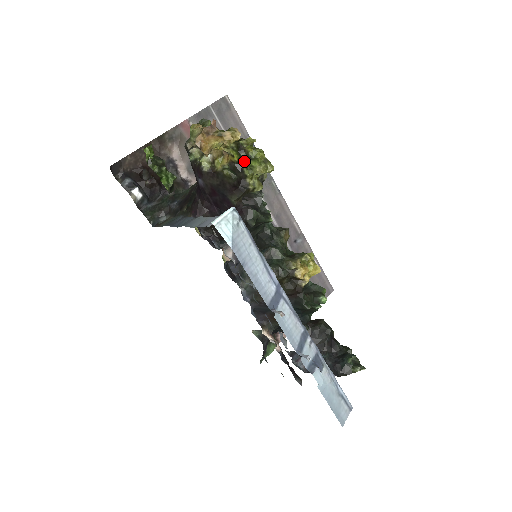
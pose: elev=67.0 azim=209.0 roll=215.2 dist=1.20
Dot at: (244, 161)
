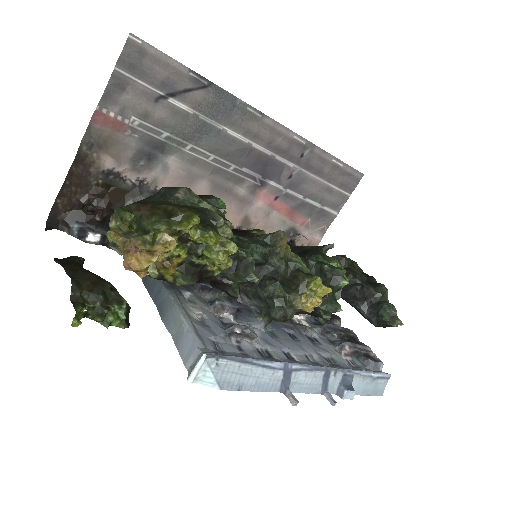
Dot at: (195, 257)
